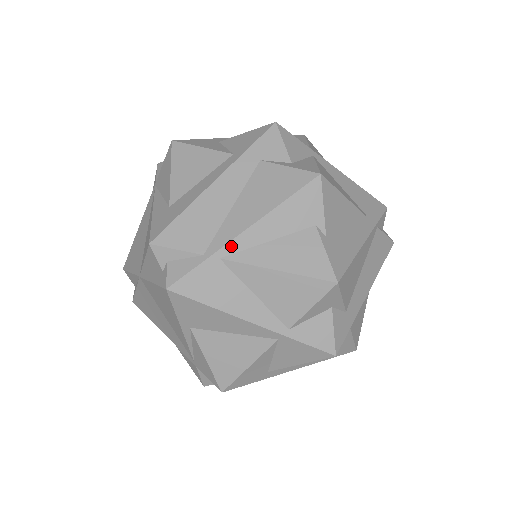
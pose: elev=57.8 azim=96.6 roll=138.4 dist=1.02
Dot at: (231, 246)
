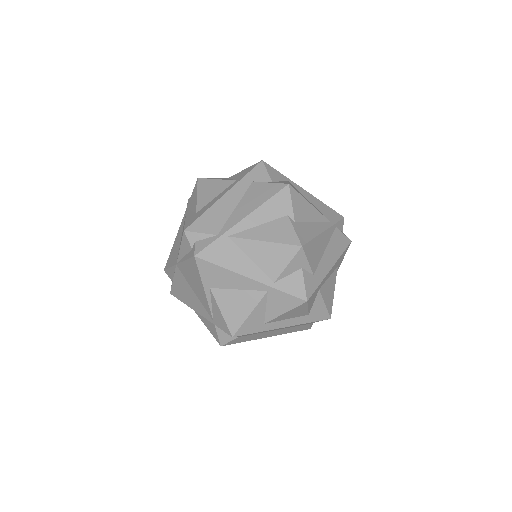
Dot at: (235, 229)
